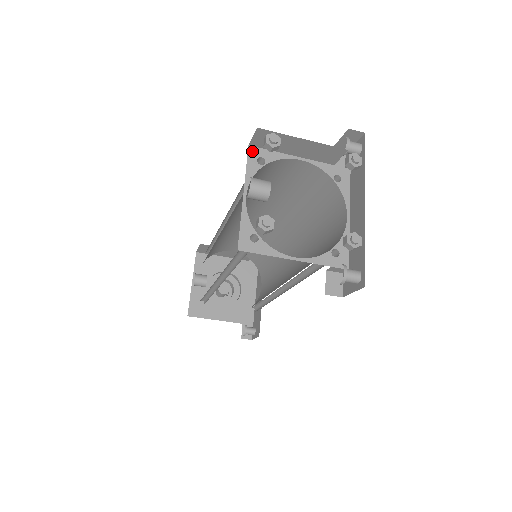
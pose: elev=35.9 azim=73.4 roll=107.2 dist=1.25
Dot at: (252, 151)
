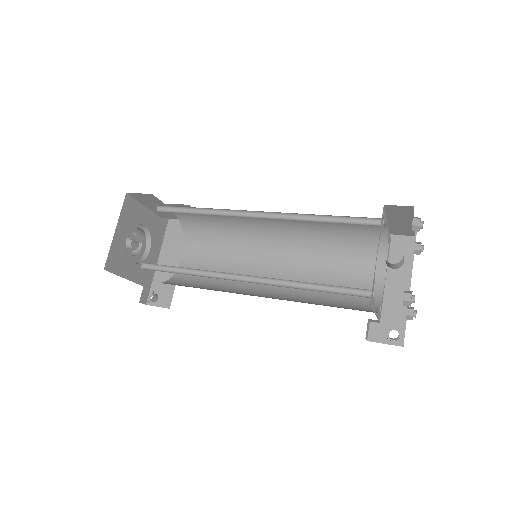
Dot at: (383, 211)
